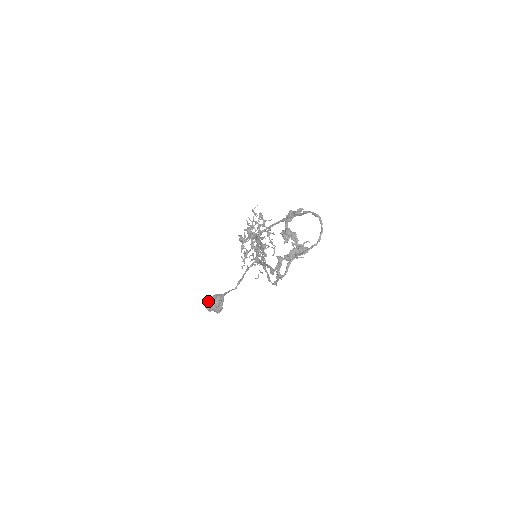
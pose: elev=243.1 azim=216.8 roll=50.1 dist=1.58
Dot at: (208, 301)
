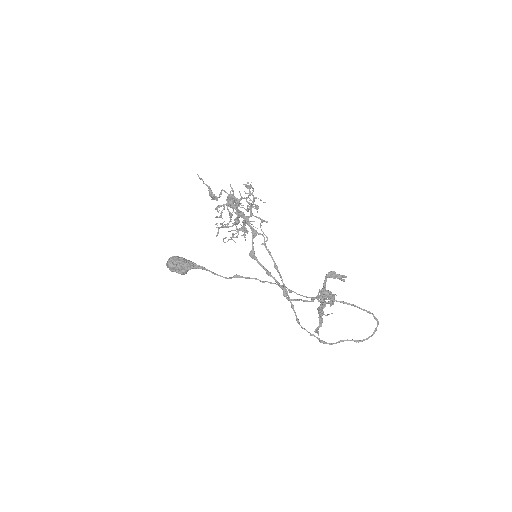
Dot at: (176, 268)
